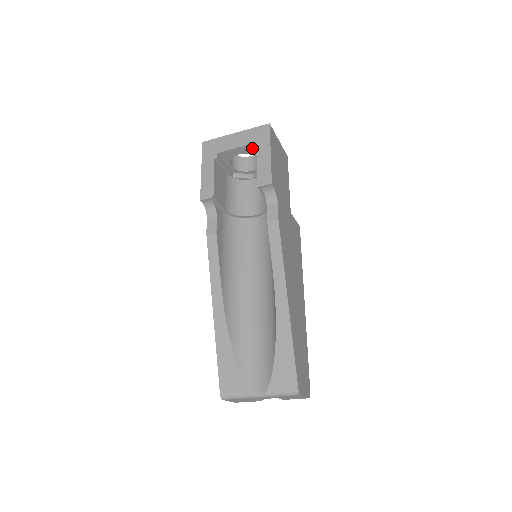
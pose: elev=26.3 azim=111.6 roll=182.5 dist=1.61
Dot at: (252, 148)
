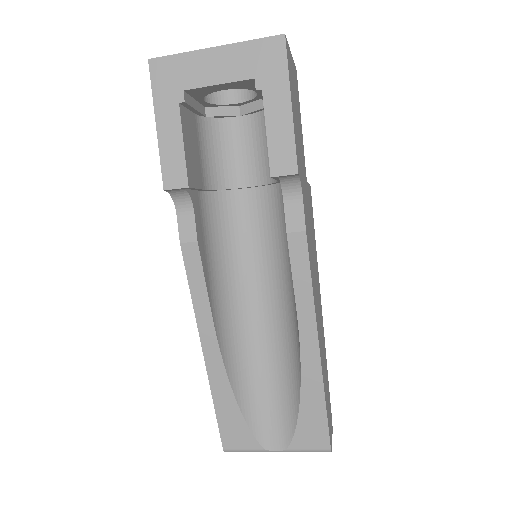
Dot at: (250, 83)
